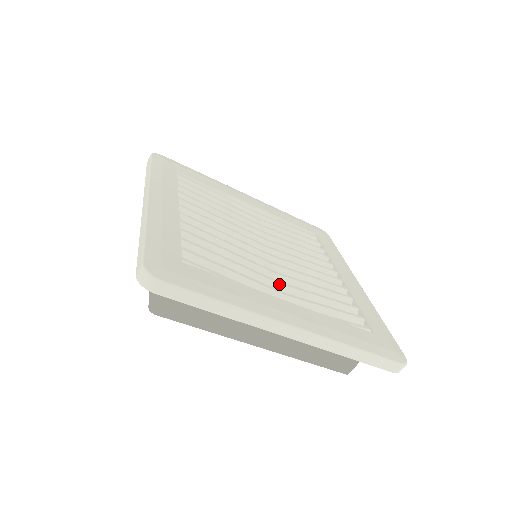
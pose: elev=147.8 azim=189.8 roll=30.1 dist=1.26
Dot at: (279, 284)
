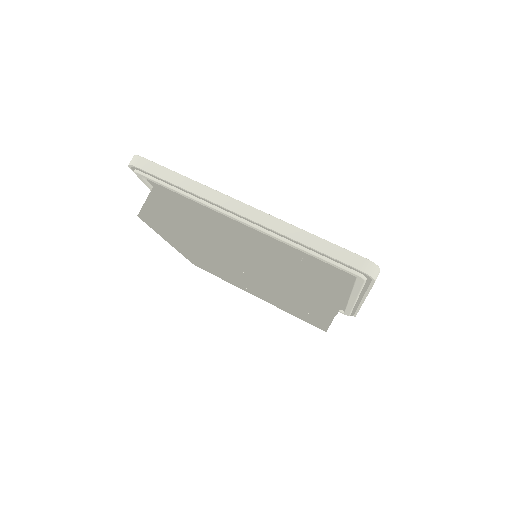
Dot at: occluded
